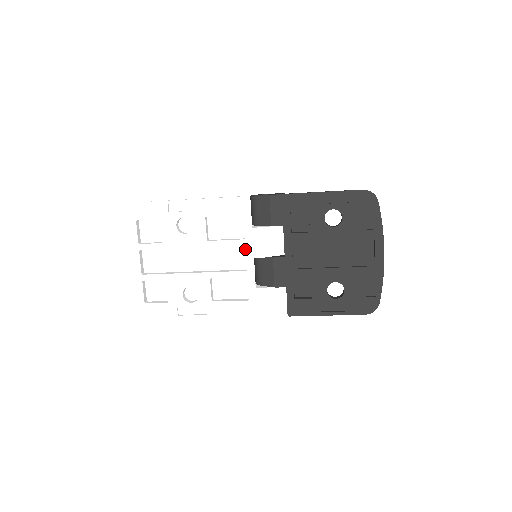
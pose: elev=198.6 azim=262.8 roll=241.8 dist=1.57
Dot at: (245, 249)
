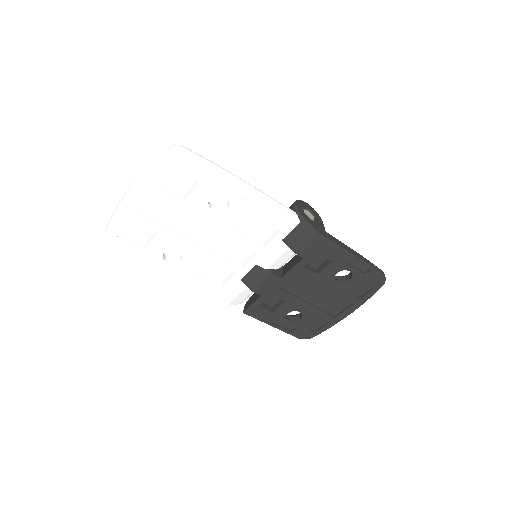
Dot at: occluded
